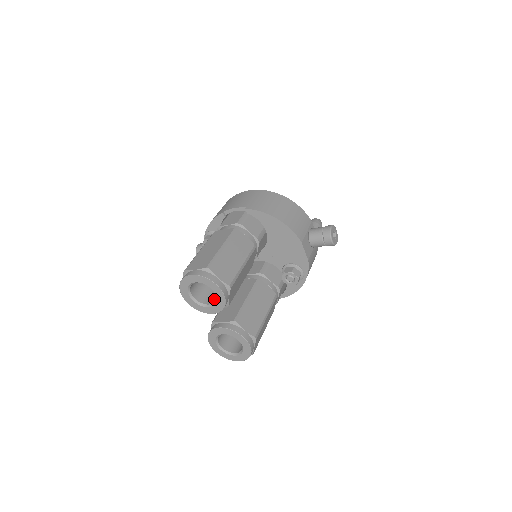
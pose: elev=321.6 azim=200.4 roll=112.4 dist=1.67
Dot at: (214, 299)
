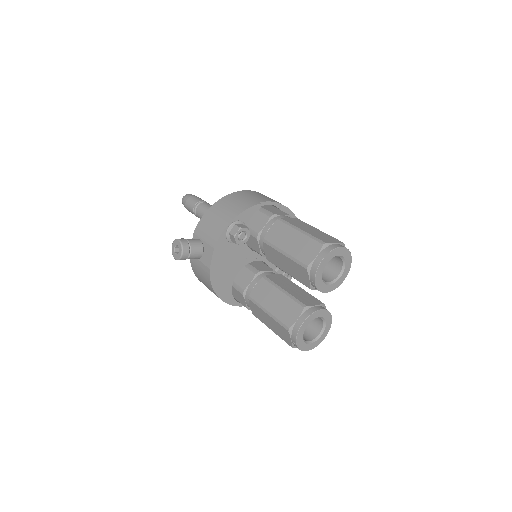
Dot at: (326, 278)
